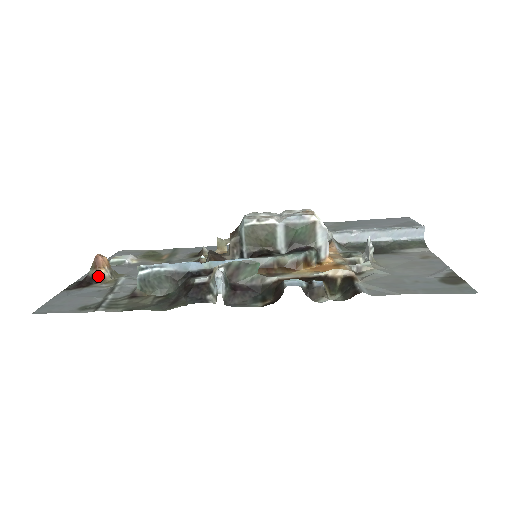
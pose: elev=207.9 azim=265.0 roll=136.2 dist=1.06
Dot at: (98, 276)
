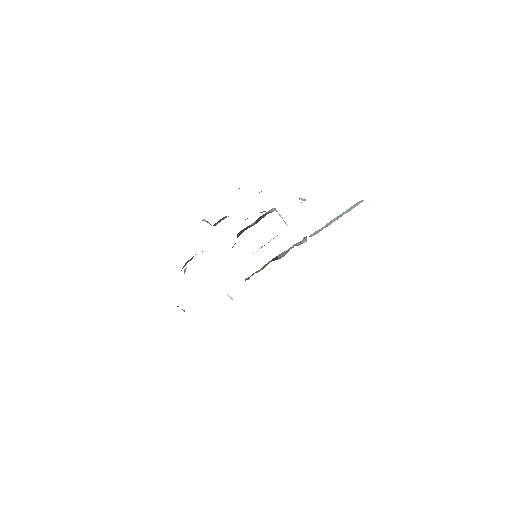
Dot at: occluded
